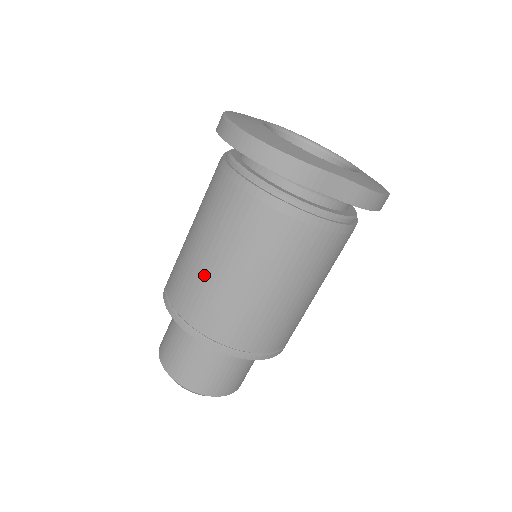
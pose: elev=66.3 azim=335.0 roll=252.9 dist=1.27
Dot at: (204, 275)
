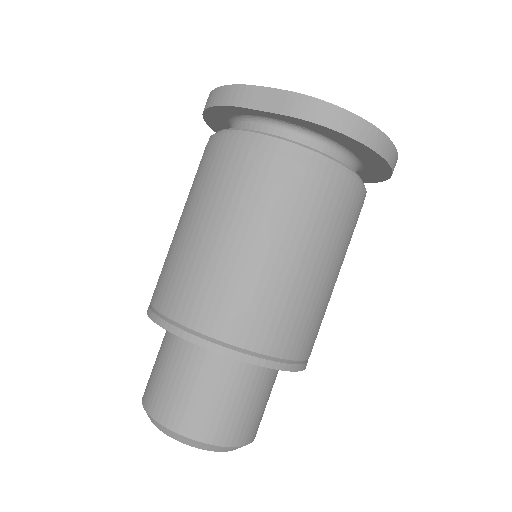
Dot at: occluded
